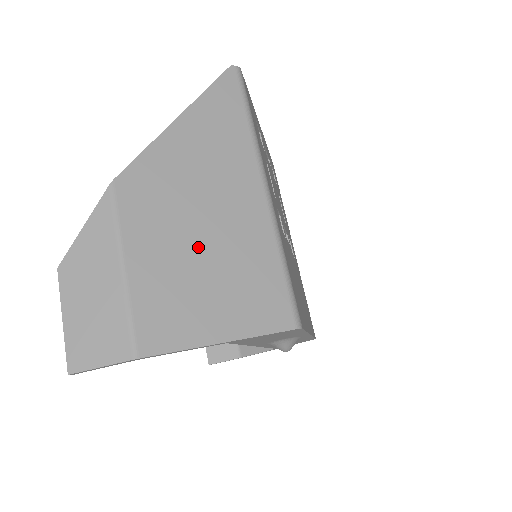
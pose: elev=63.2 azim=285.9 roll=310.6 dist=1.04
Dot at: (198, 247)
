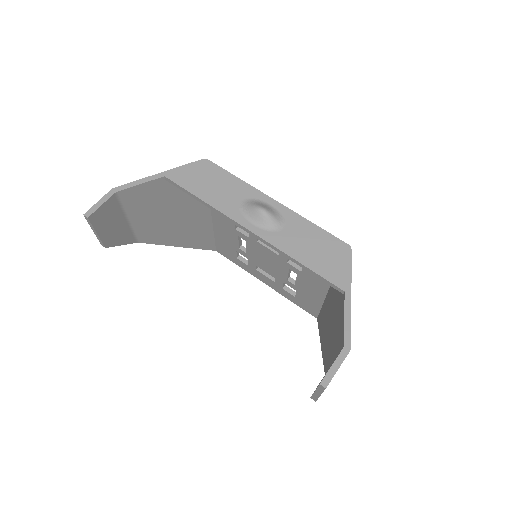
Dot at: occluded
